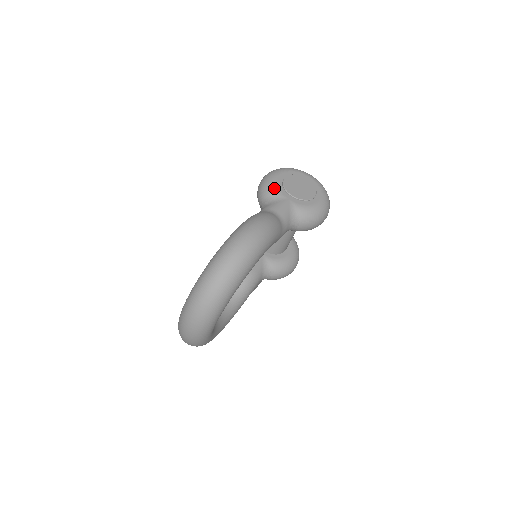
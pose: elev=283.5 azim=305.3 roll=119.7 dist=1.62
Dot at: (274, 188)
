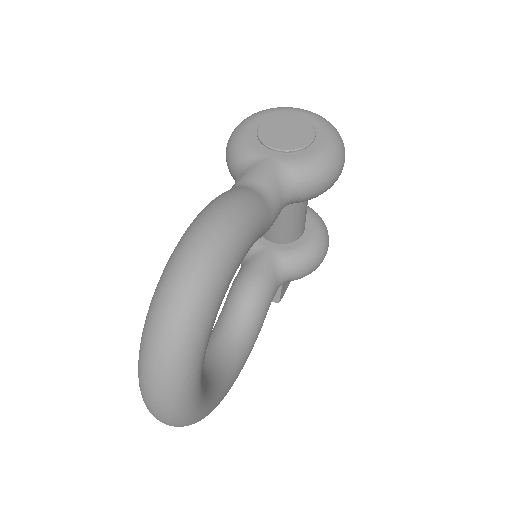
Dot at: (245, 146)
